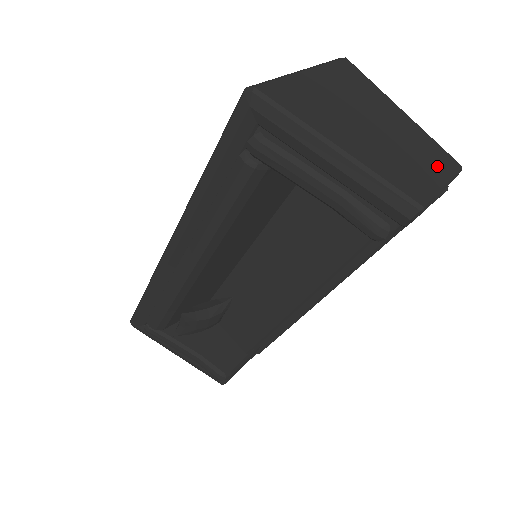
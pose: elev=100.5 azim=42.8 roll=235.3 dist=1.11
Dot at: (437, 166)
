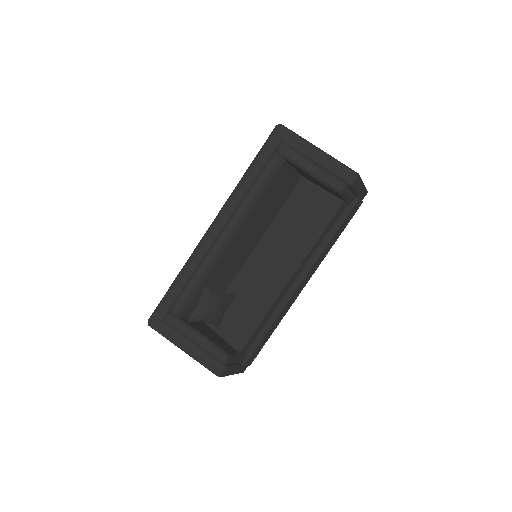
Dot at: occluded
